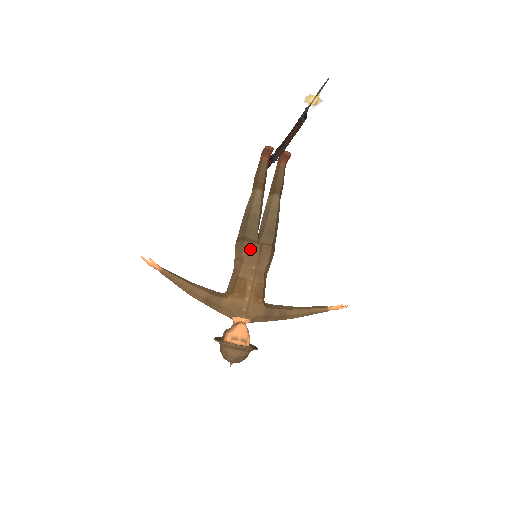
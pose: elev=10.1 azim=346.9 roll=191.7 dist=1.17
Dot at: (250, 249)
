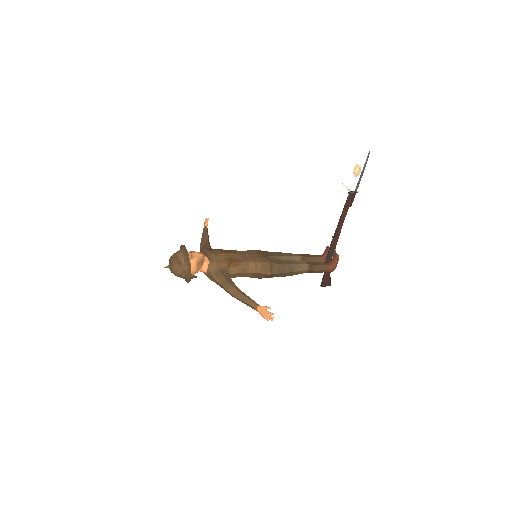
Dot at: (257, 252)
